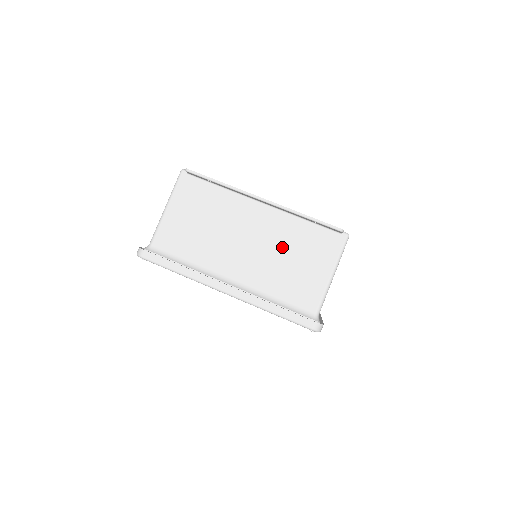
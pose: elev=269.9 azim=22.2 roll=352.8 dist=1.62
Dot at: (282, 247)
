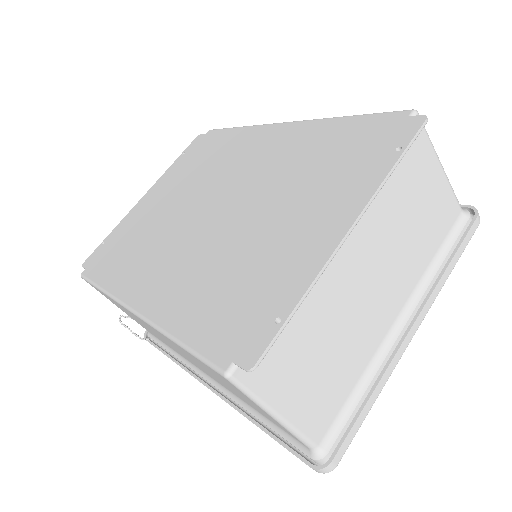
Dot at: (394, 224)
